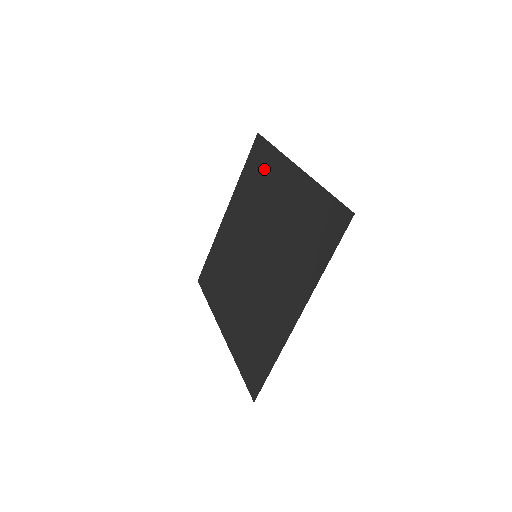
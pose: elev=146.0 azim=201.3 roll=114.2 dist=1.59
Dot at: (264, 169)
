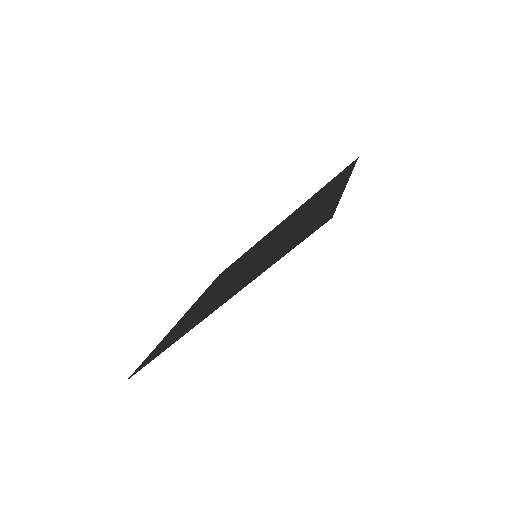
Dot at: (331, 185)
